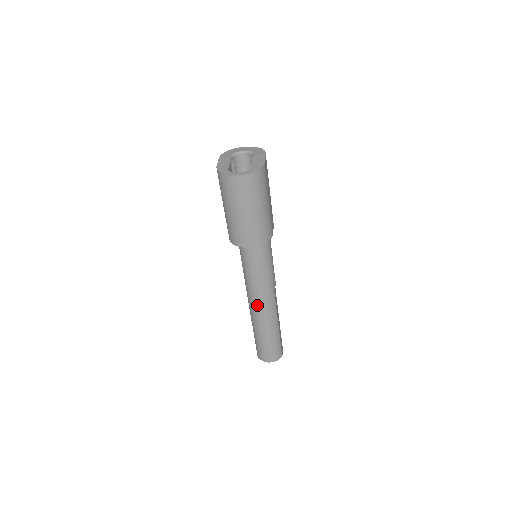
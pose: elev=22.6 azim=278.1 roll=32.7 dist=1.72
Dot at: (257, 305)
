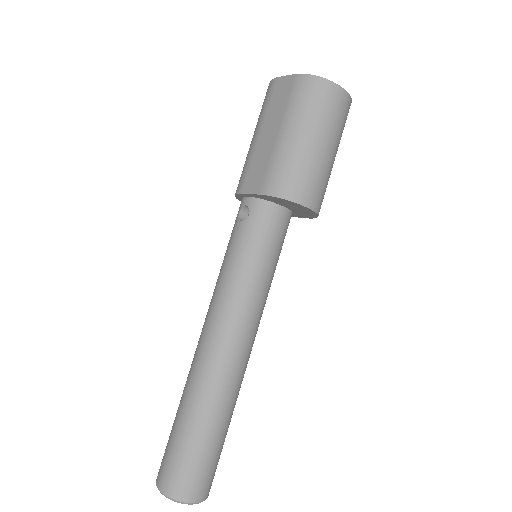
Dot at: (235, 349)
